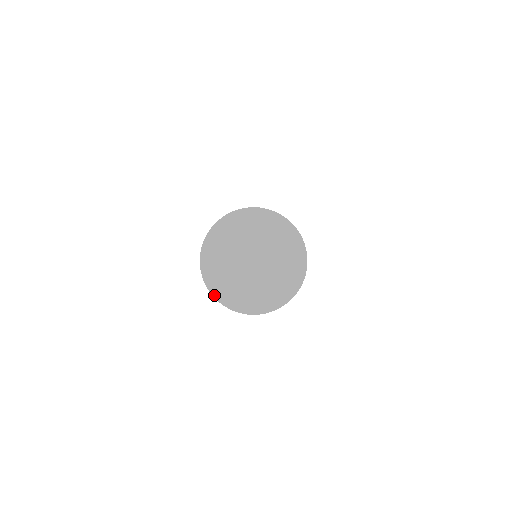
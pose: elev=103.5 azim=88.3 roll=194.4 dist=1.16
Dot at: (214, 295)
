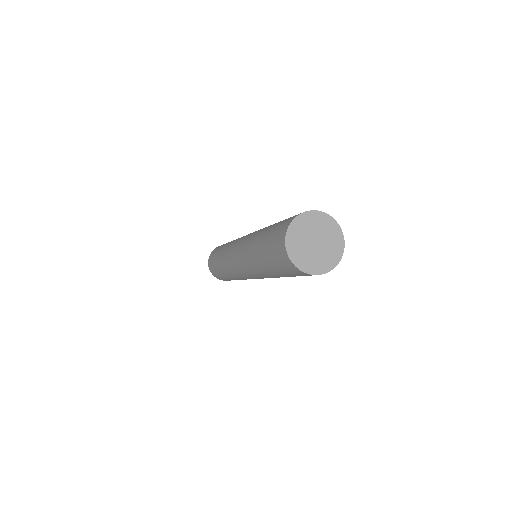
Dot at: (286, 244)
